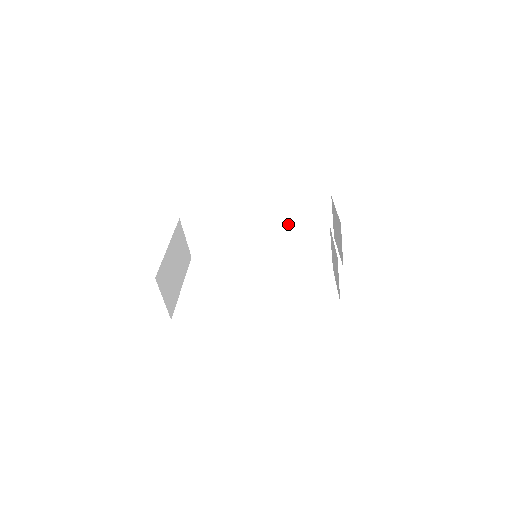
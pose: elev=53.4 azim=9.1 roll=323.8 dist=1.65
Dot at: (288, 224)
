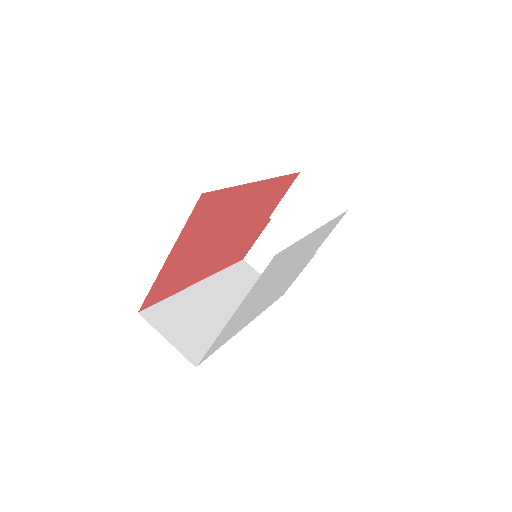
Dot at: (242, 291)
